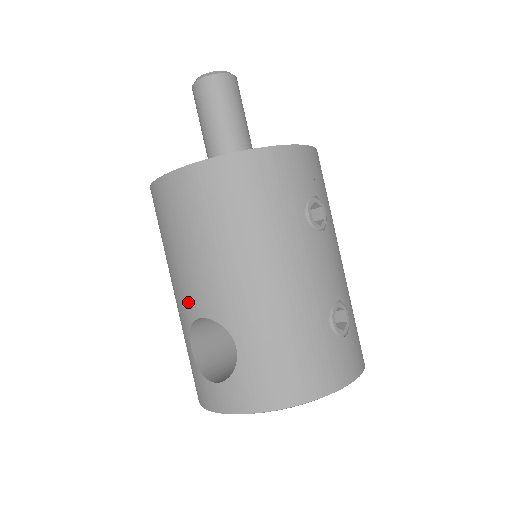
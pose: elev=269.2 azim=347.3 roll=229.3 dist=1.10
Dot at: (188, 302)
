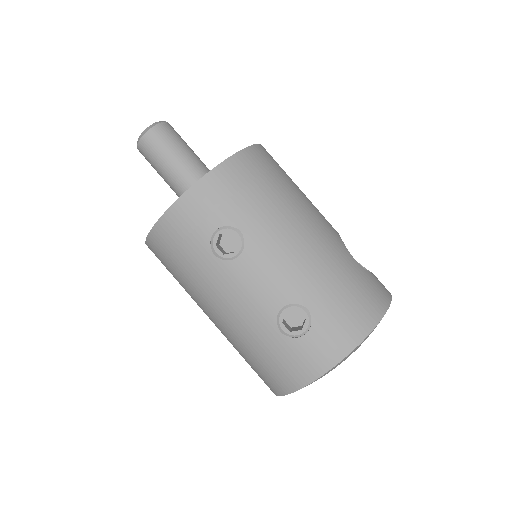
Dot at: occluded
